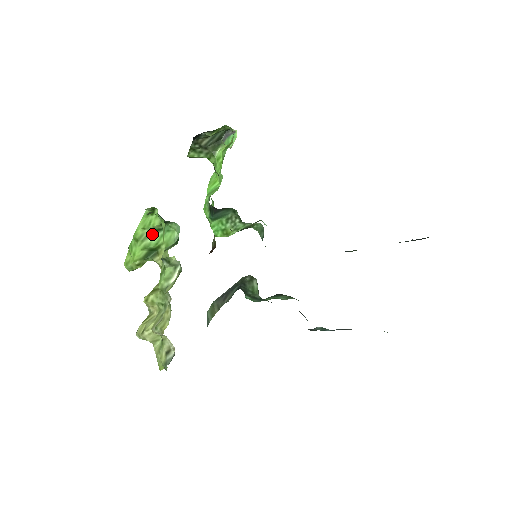
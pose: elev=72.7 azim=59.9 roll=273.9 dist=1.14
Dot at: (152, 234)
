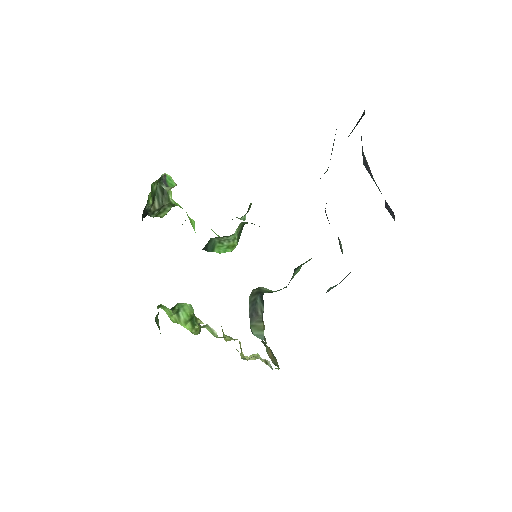
Dot at: (179, 314)
